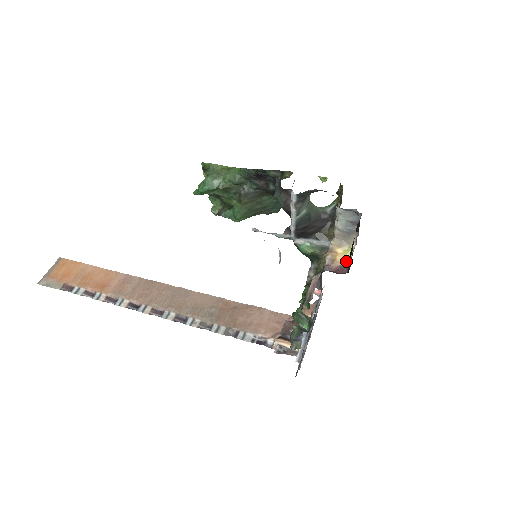
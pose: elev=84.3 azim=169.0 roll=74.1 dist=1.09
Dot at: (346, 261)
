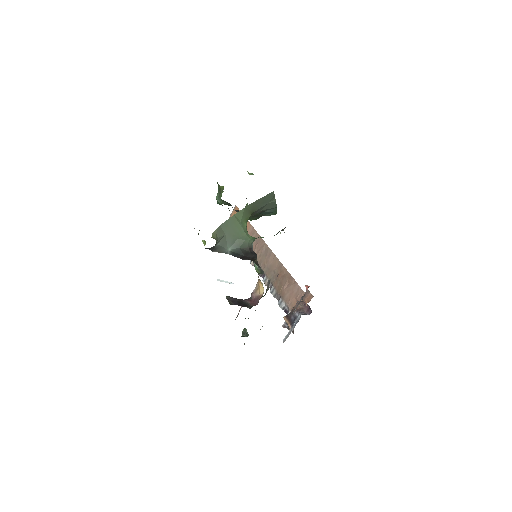
Dot at: (262, 293)
